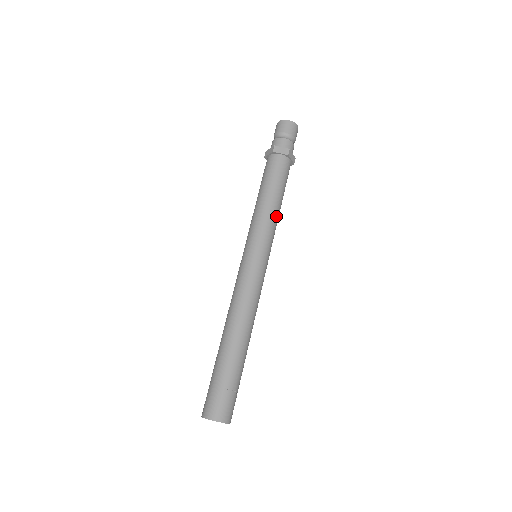
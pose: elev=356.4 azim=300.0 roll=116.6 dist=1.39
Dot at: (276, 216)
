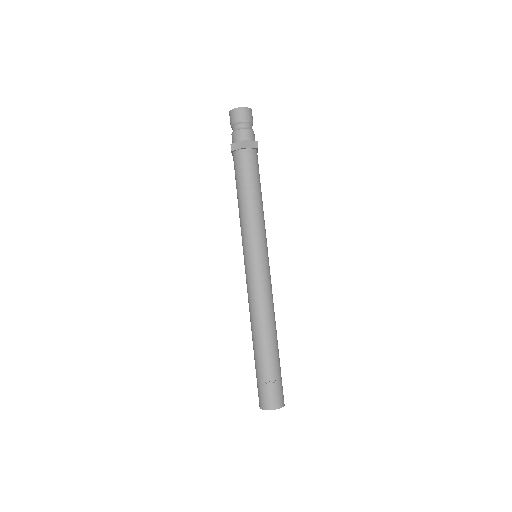
Dot at: (257, 213)
